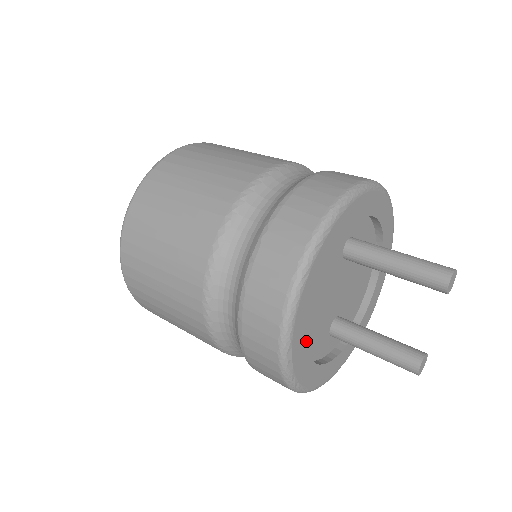
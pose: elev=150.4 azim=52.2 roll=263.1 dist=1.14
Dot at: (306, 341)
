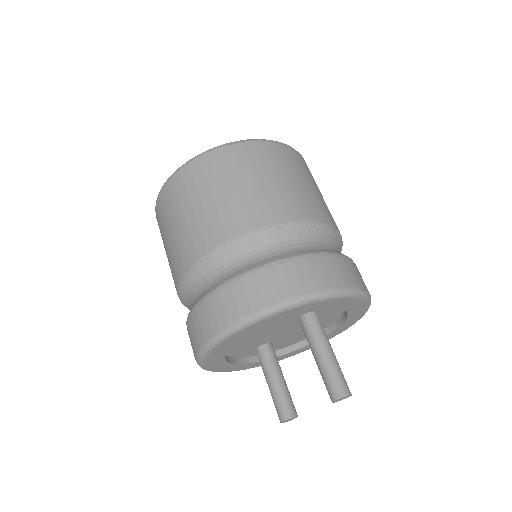
Dot at: (227, 351)
